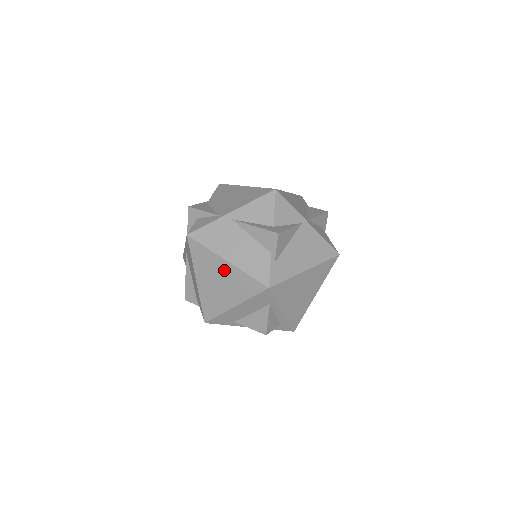
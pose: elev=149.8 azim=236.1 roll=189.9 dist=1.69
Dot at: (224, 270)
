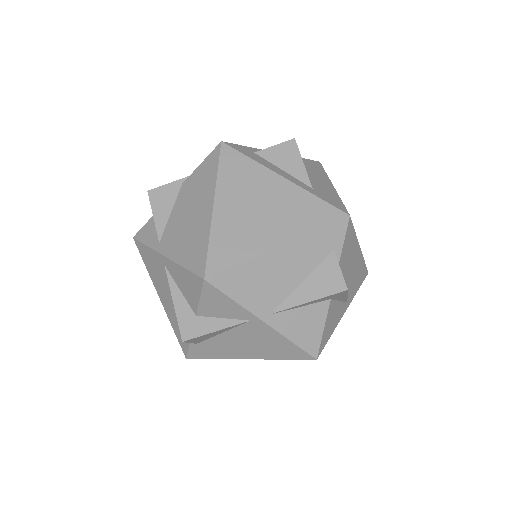
Dot at: occluded
